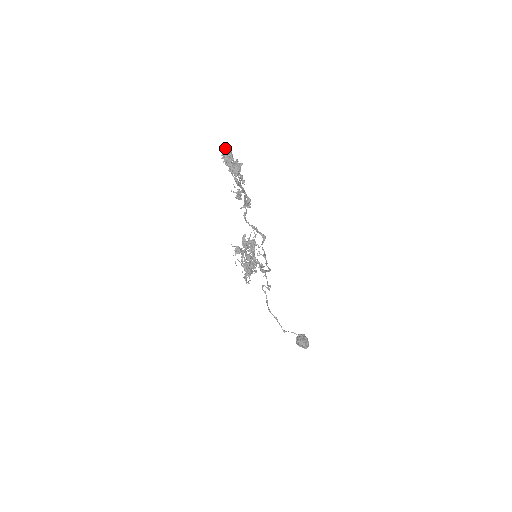
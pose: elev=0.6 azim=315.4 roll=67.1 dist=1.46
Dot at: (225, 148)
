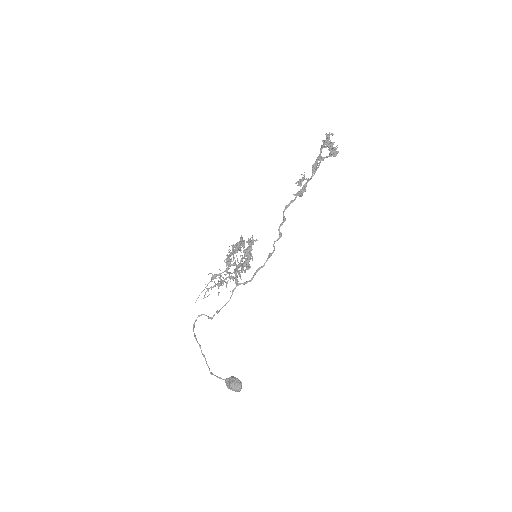
Dot at: (329, 136)
